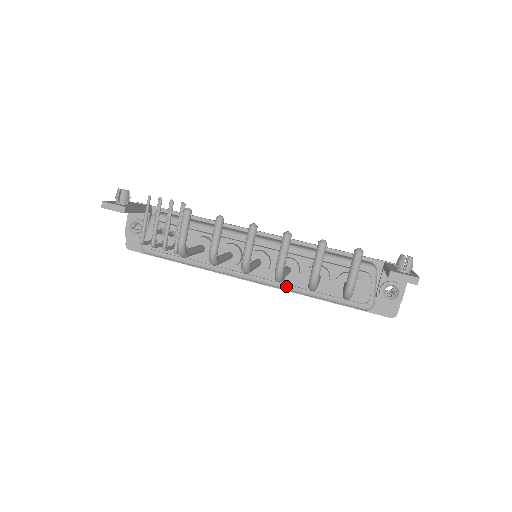
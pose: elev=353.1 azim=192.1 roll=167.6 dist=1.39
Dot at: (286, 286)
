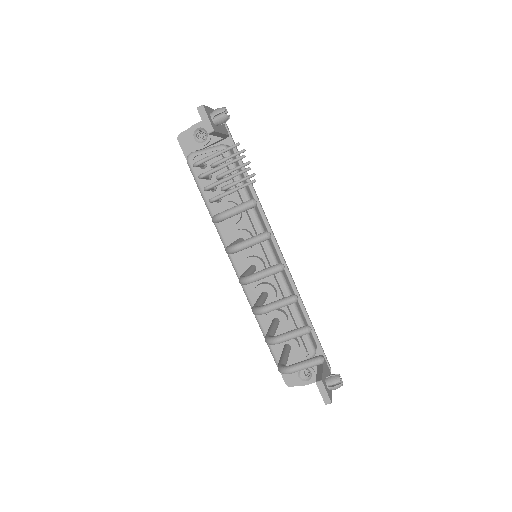
Dot at: (251, 299)
